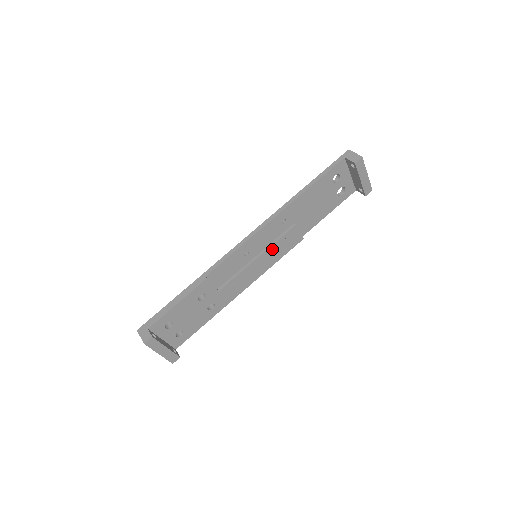
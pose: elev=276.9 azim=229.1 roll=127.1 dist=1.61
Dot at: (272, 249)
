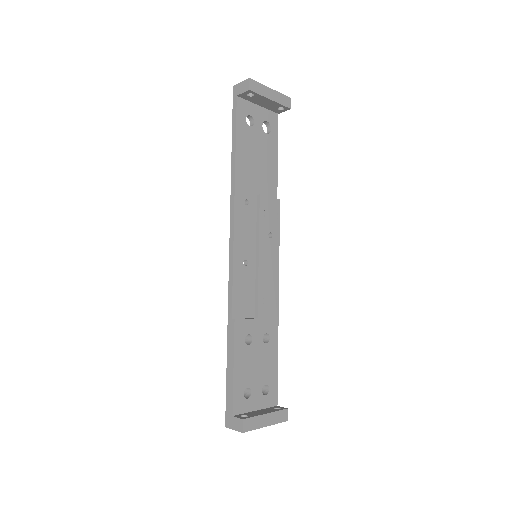
Dot at: (263, 236)
